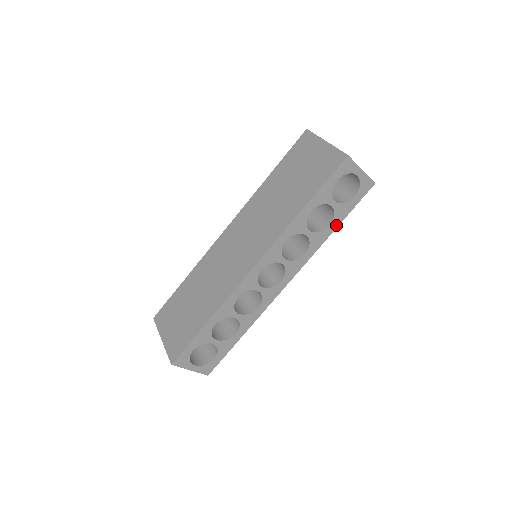
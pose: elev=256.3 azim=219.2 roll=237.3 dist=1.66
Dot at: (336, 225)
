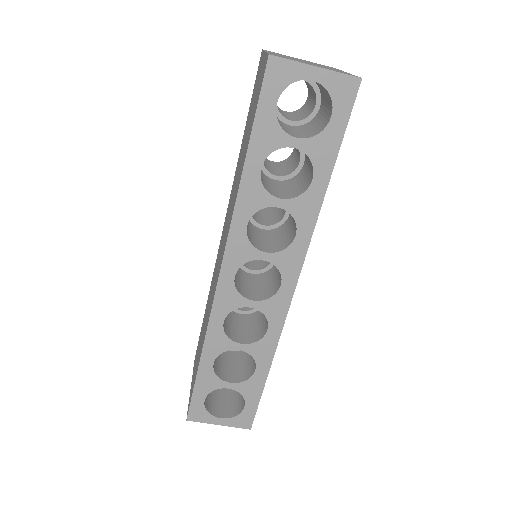
Dot at: (326, 175)
